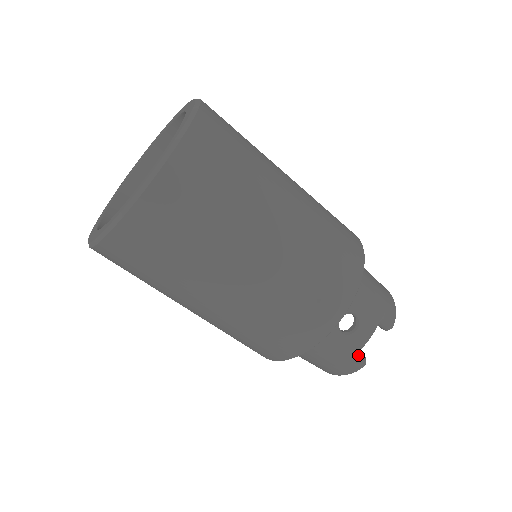
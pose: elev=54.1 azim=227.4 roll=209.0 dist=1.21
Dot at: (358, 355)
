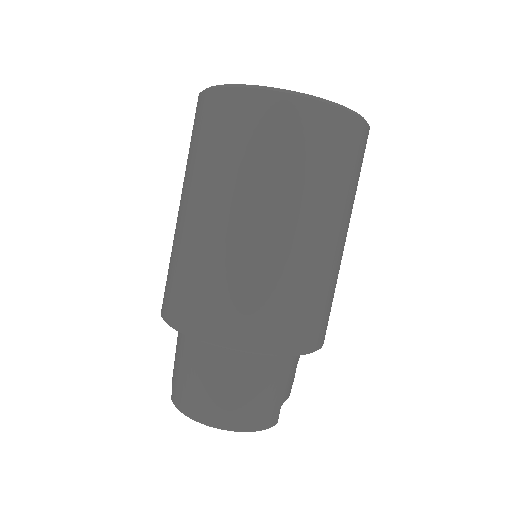
Dot at: occluded
